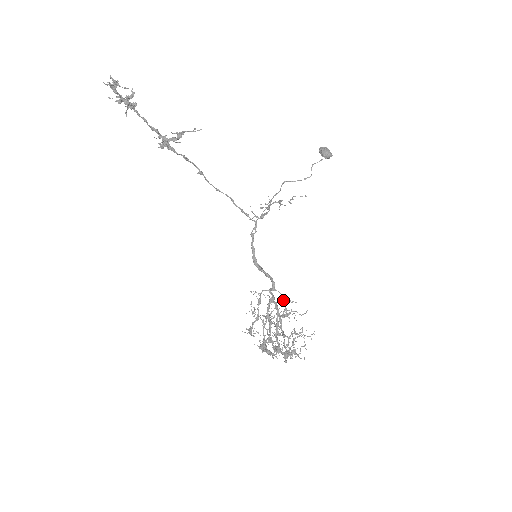
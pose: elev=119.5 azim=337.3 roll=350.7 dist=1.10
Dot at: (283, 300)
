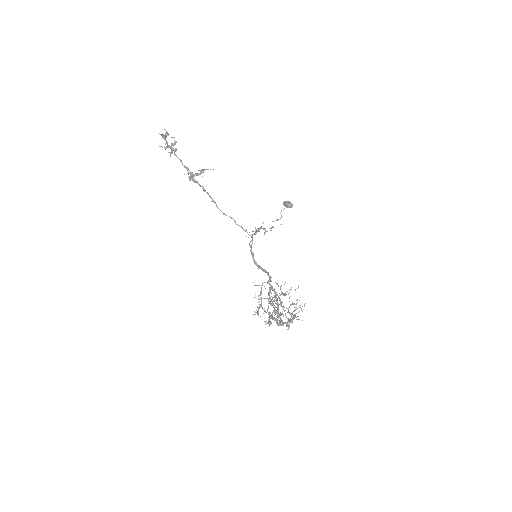
Dot at: occluded
